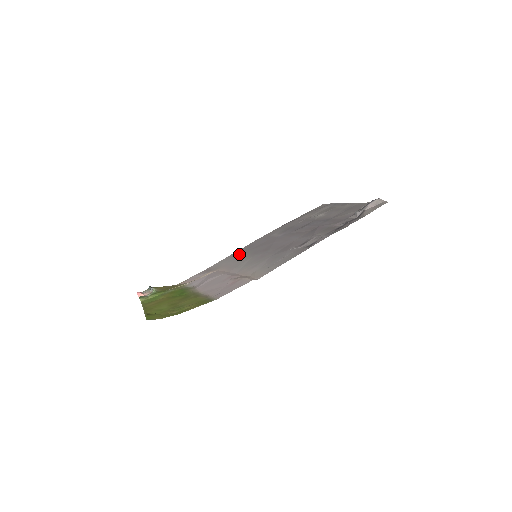
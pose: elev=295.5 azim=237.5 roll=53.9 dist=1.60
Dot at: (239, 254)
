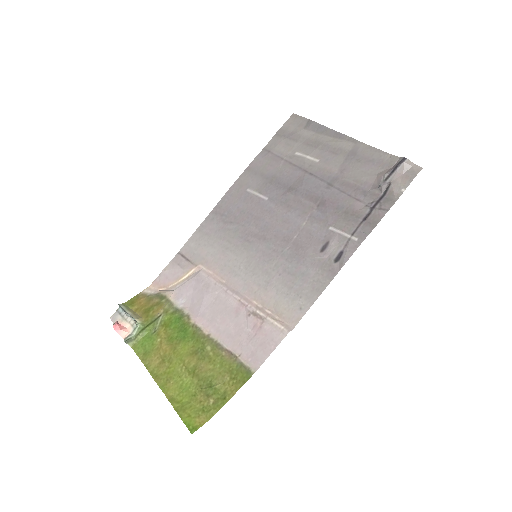
Dot at: (216, 230)
